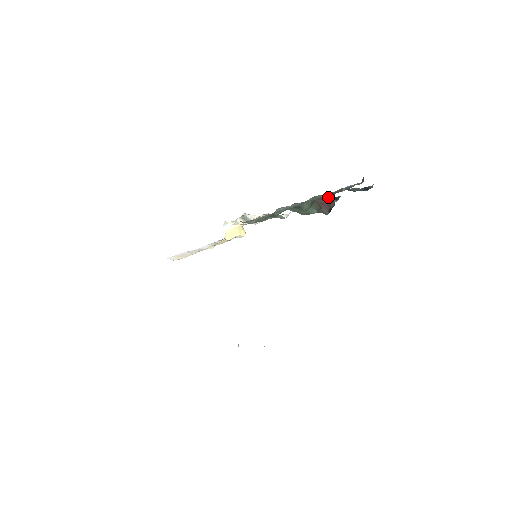
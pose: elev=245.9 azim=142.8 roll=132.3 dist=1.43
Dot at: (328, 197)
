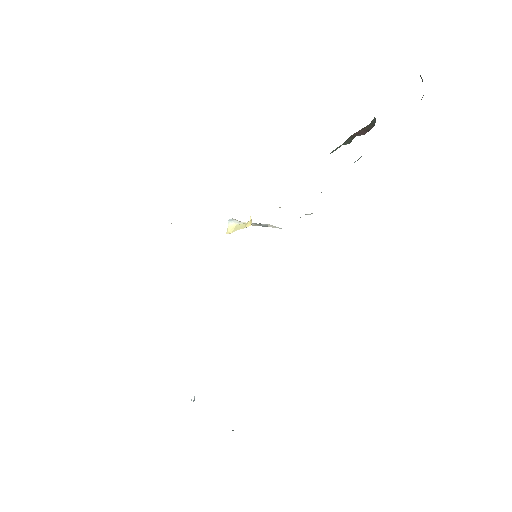
Dot at: occluded
